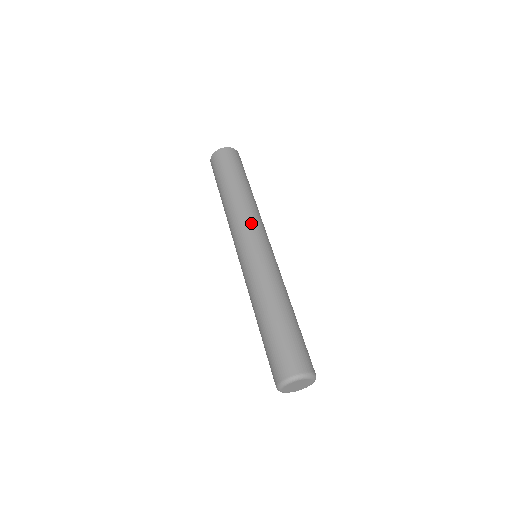
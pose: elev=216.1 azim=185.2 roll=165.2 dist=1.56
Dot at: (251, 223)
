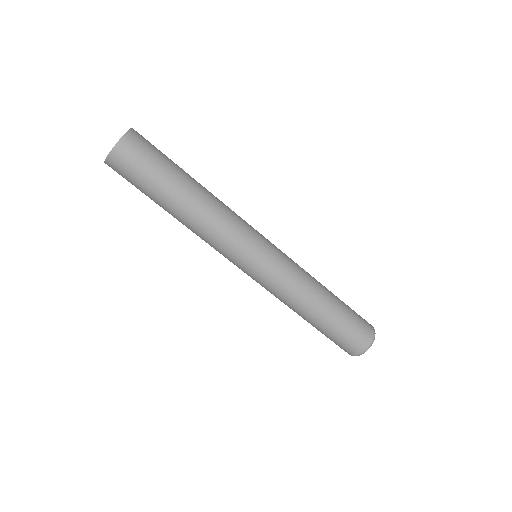
Dot at: (240, 231)
